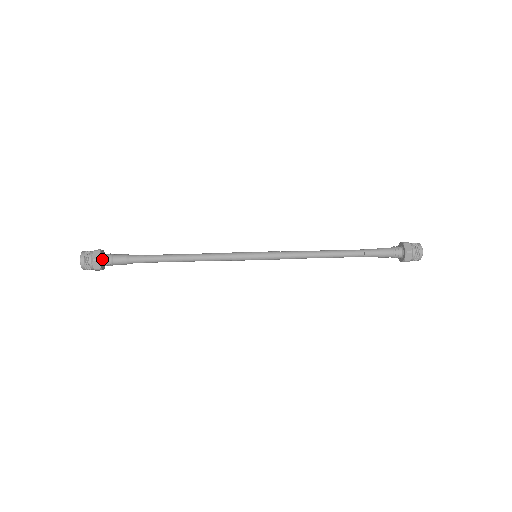
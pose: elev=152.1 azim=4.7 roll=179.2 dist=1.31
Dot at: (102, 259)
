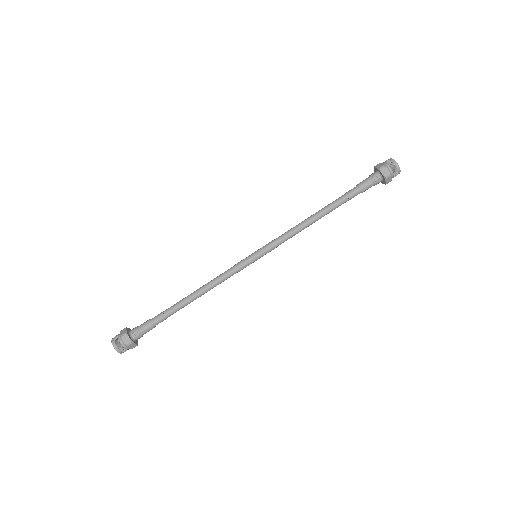
Dot at: (132, 338)
